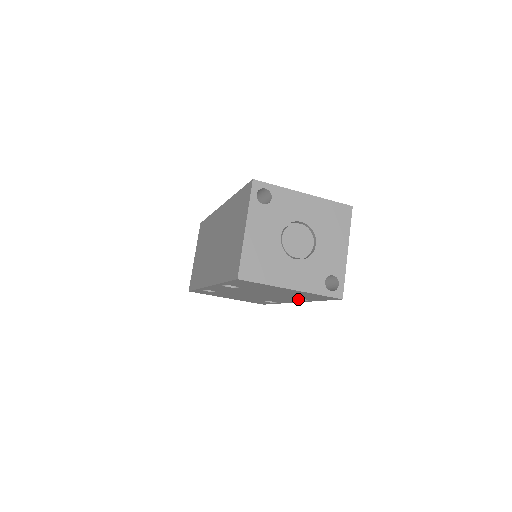
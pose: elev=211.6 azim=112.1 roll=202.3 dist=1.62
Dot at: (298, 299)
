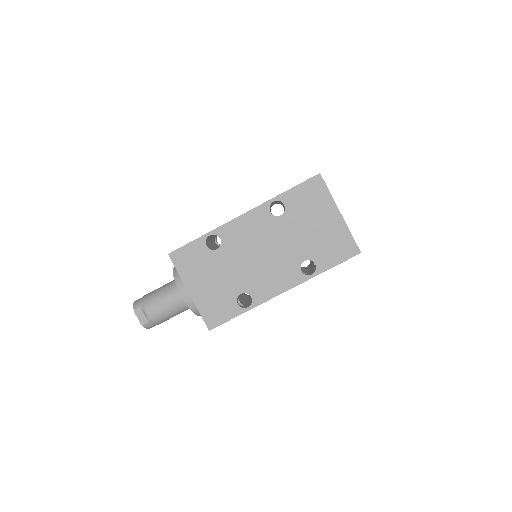
Dot at: (302, 272)
